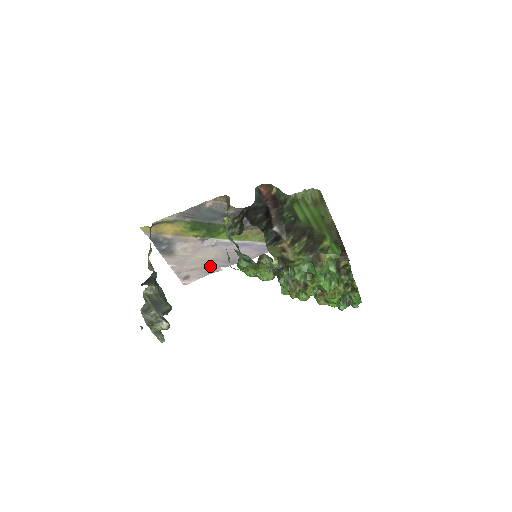
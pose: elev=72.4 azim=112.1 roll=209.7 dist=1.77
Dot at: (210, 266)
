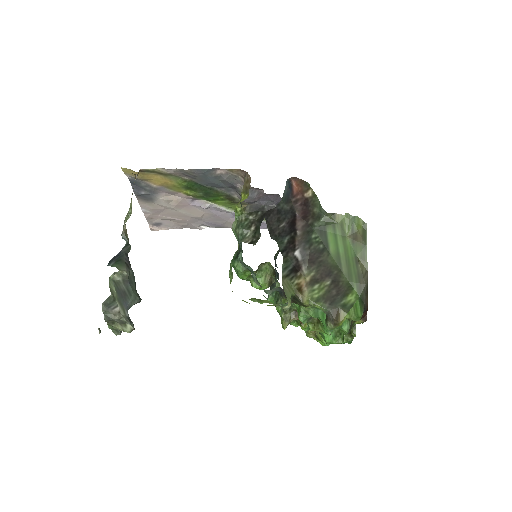
Dot at: (190, 222)
